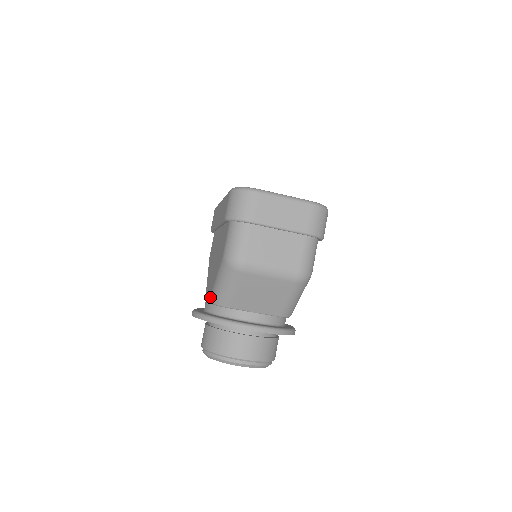
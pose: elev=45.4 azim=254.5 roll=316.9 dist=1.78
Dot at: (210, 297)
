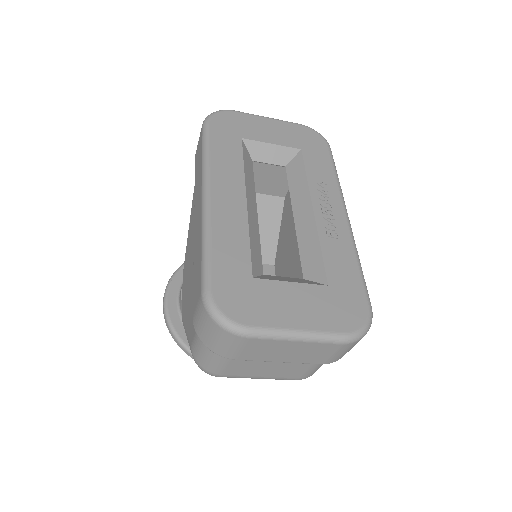
Dot at: (182, 321)
